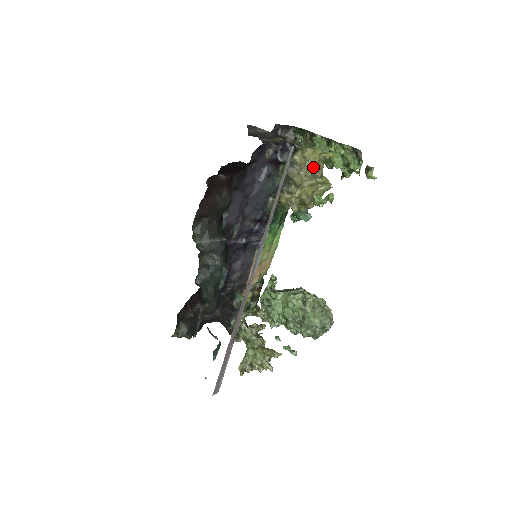
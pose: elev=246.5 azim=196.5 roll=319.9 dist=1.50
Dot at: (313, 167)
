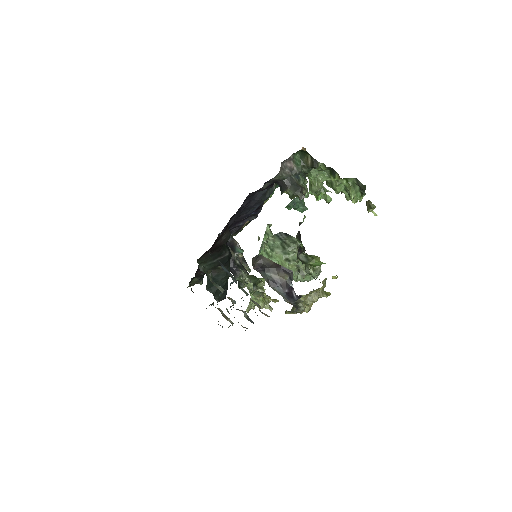
Dot at: occluded
